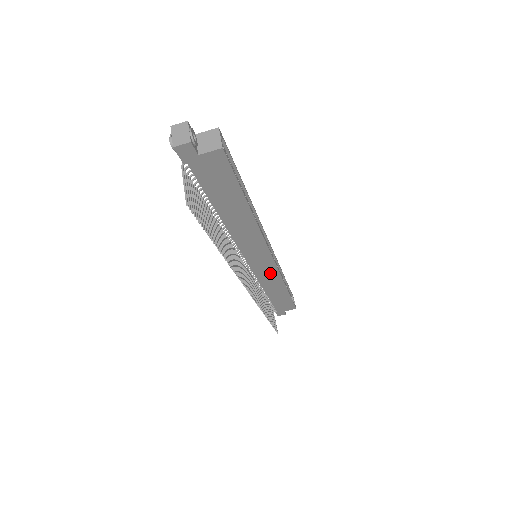
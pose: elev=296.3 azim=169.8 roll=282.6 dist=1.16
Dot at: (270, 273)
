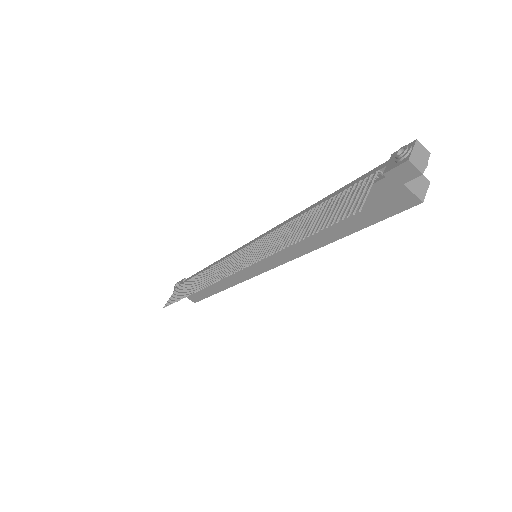
Dot at: (239, 274)
